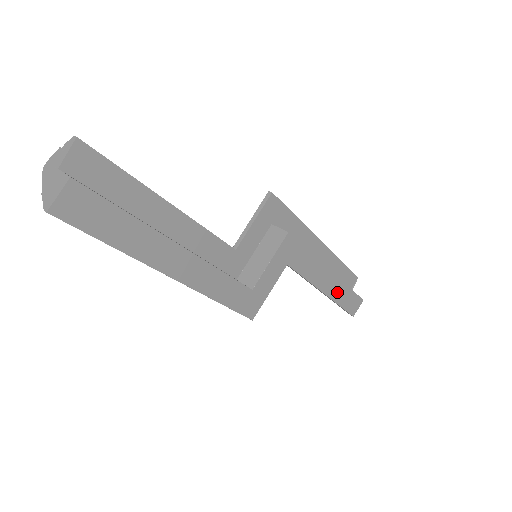
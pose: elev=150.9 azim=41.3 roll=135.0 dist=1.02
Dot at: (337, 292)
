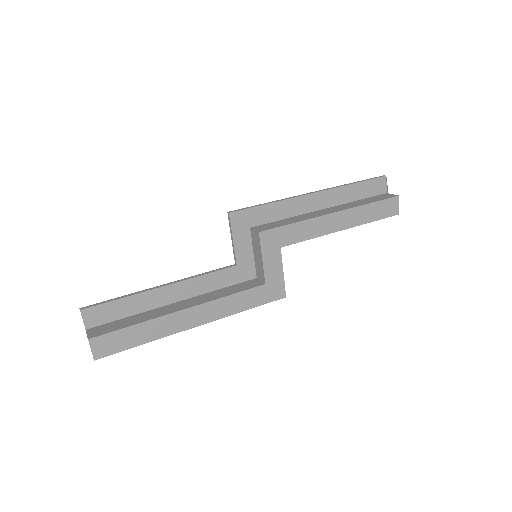
Dot at: (357, 217)
